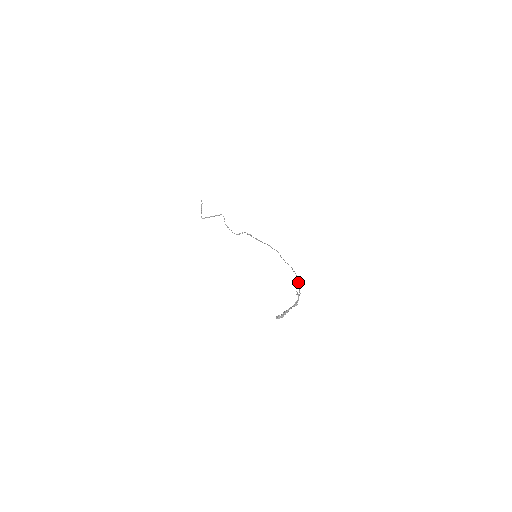
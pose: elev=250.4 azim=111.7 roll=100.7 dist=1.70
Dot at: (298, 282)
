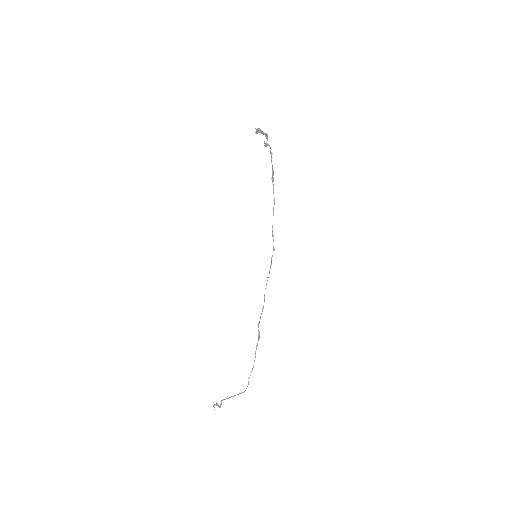
Dot at: (272, 168)
